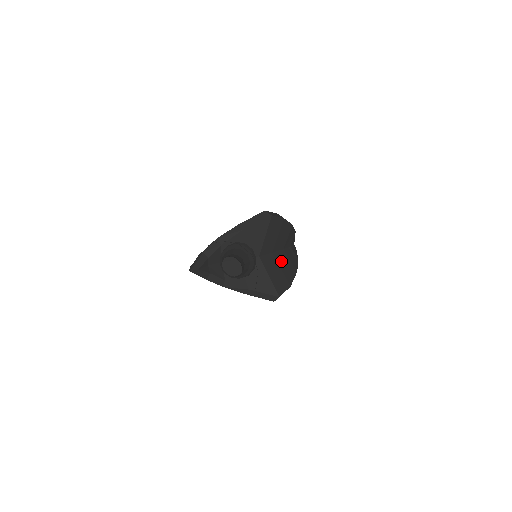
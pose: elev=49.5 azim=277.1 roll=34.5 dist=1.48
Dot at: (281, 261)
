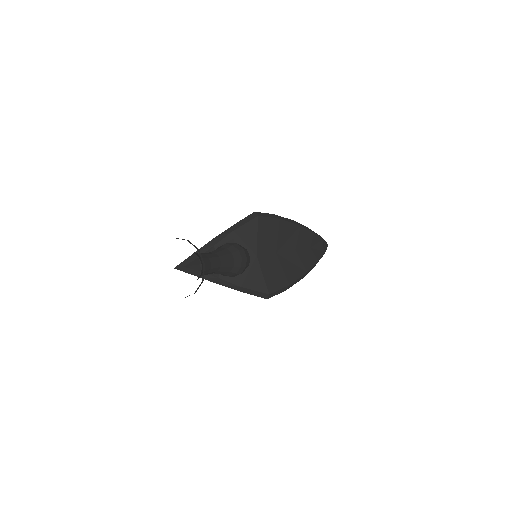
Dot at: (286, 261)
